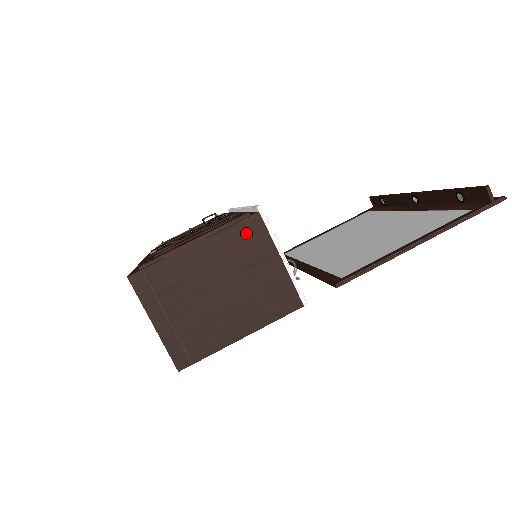
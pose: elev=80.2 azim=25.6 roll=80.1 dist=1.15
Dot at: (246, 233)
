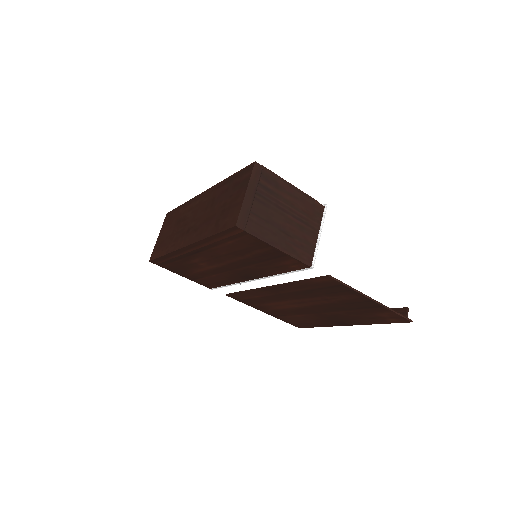
Dot at: (314, 208)
